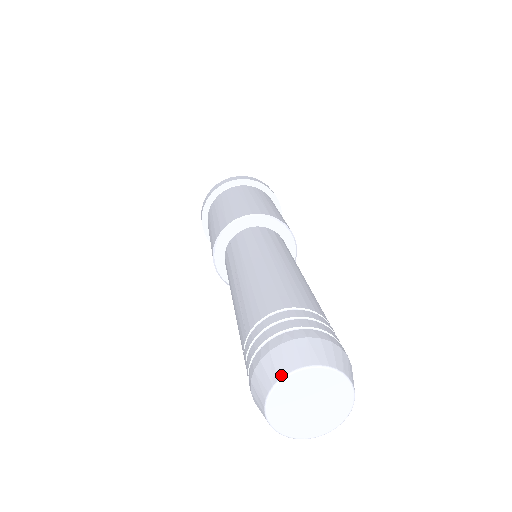
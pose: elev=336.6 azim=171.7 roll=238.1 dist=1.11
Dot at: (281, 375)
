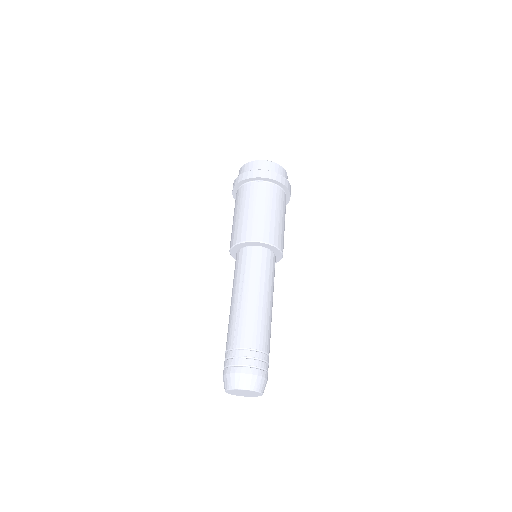
Dot at: (240, 388)
